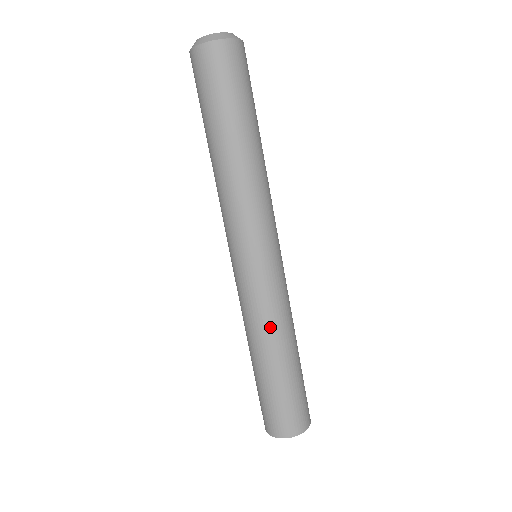
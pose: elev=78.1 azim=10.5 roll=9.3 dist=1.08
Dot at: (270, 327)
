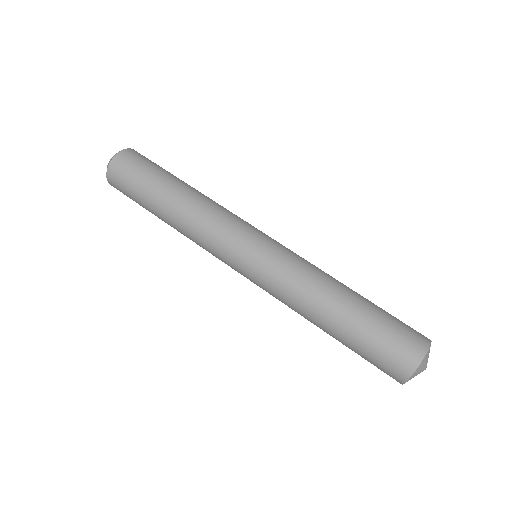
Dot at: (303, 292)
